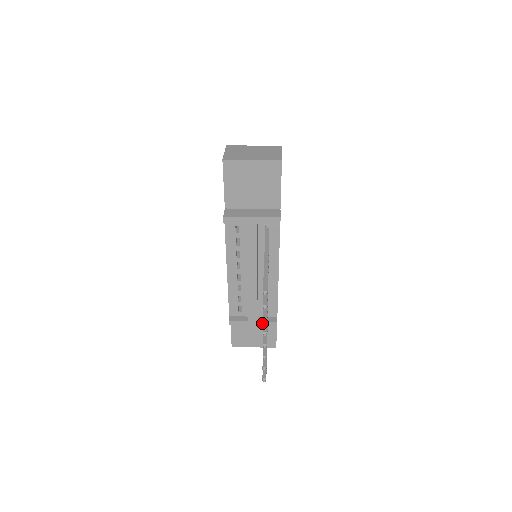
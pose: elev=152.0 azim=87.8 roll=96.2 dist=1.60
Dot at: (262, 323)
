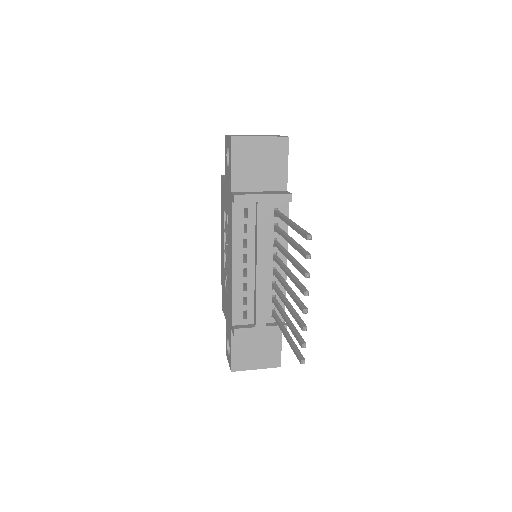
Dot at: (270, 328)
